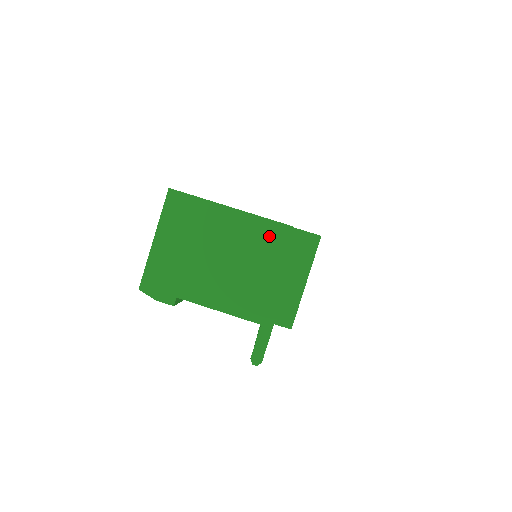
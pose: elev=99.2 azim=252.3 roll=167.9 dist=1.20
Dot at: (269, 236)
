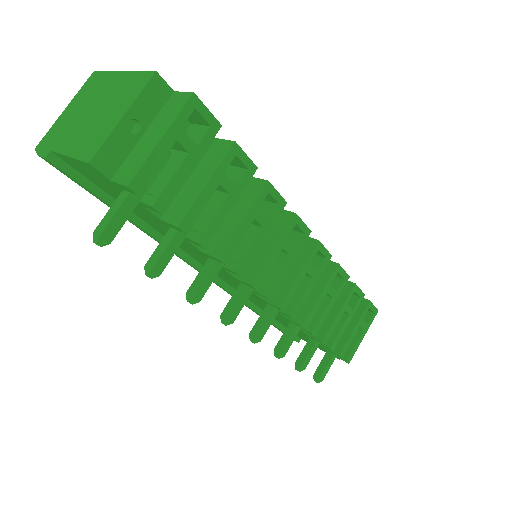
Dot at: (135, 84)
